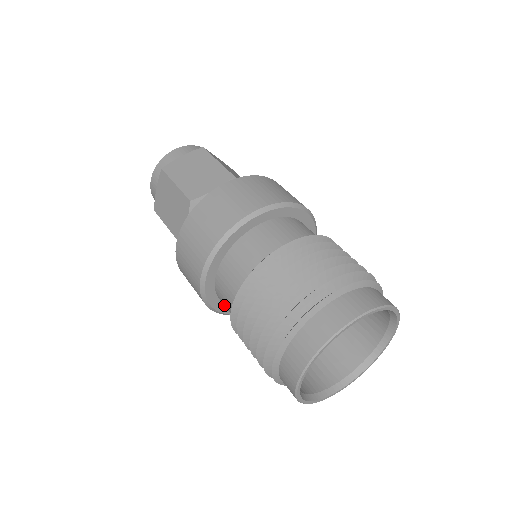
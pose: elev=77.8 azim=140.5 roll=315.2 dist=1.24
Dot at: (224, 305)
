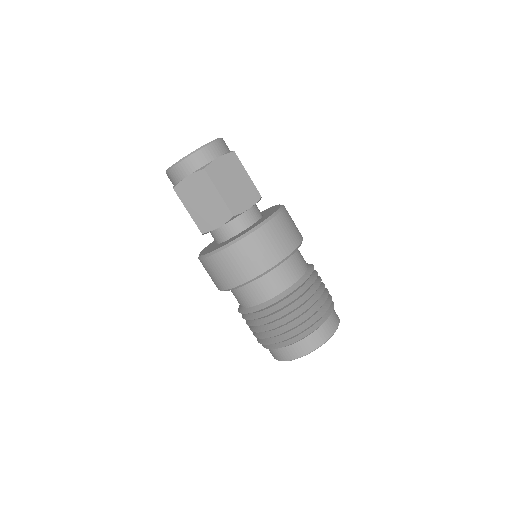
Dot at: (237, 294)
